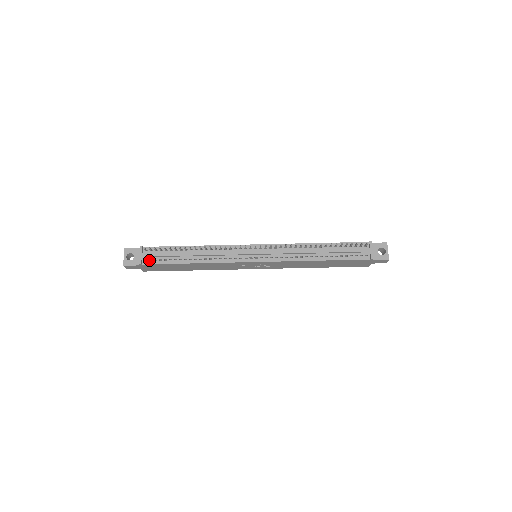
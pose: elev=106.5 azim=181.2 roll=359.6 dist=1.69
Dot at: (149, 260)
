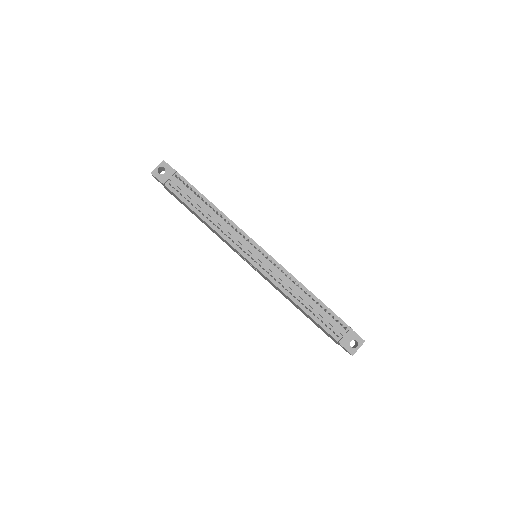
Dot at: (172, 186)
